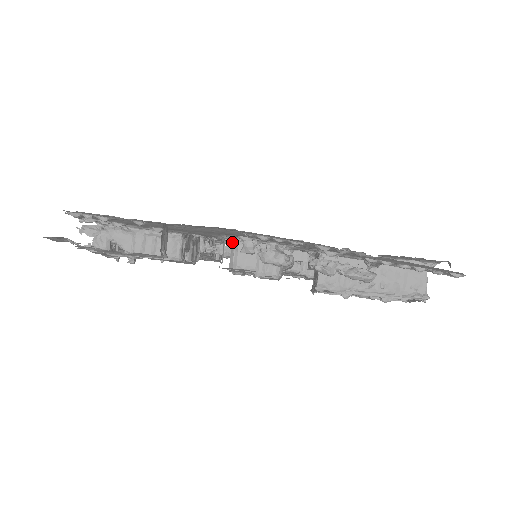
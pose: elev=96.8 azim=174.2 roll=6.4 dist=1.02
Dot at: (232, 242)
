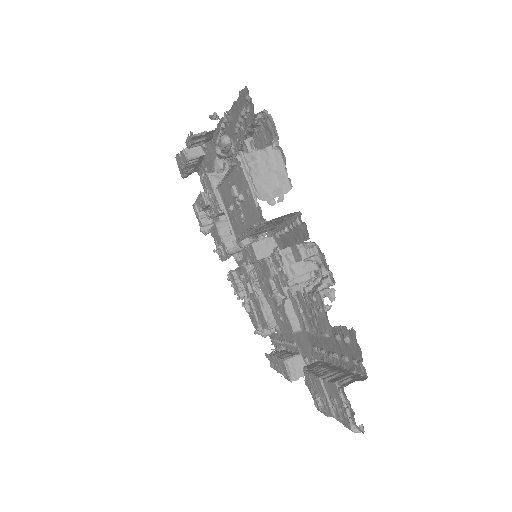
Dot at: occluded
